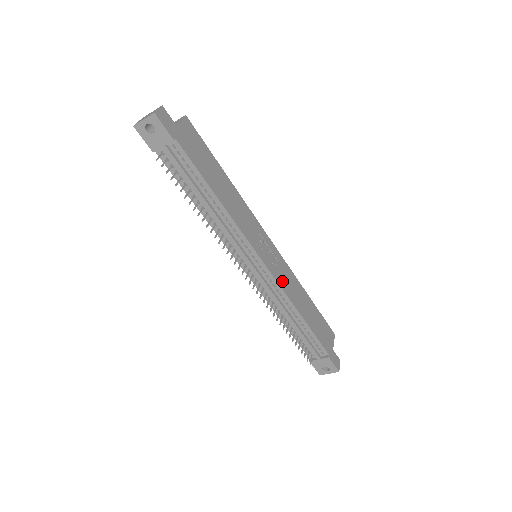
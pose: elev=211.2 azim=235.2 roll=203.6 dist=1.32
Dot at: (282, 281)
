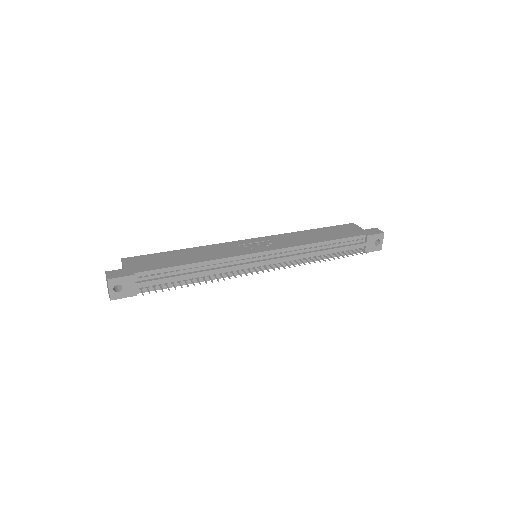
Dot at: (285, 244)
